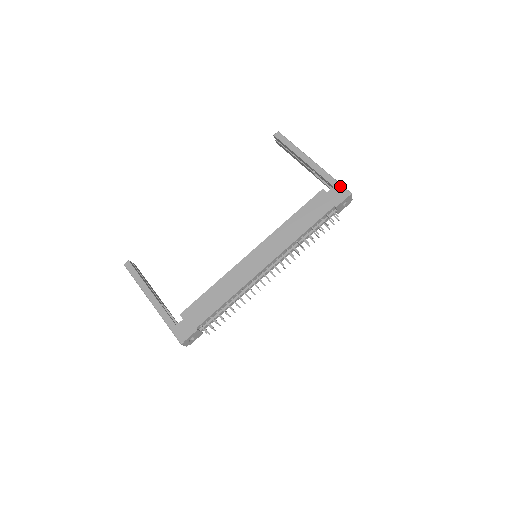
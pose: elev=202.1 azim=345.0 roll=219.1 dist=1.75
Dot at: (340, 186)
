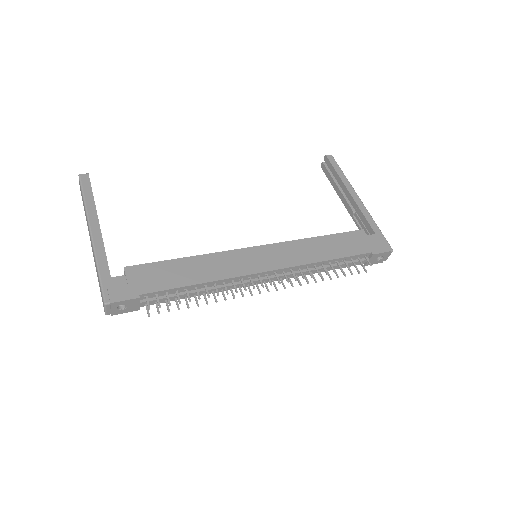
Dot at: (383, 237)
